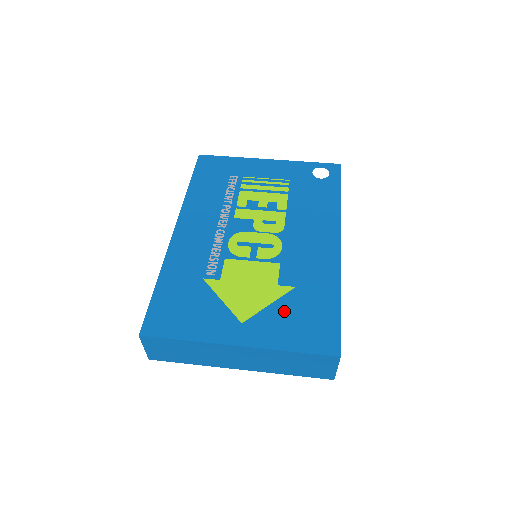
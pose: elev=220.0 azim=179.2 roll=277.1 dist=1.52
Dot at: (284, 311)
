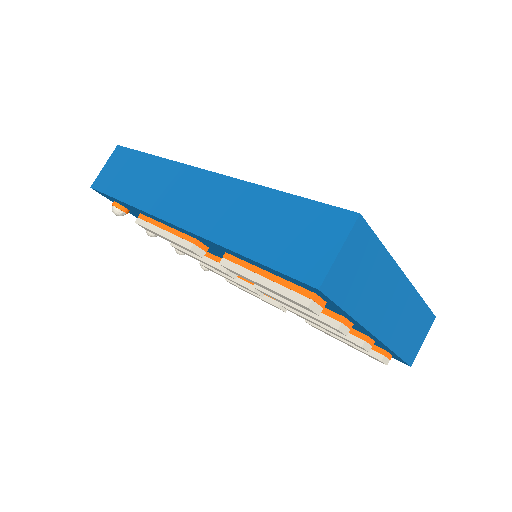
Dot at: occluded
